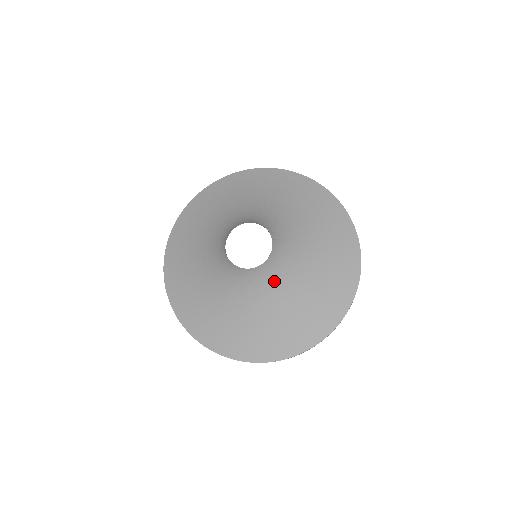
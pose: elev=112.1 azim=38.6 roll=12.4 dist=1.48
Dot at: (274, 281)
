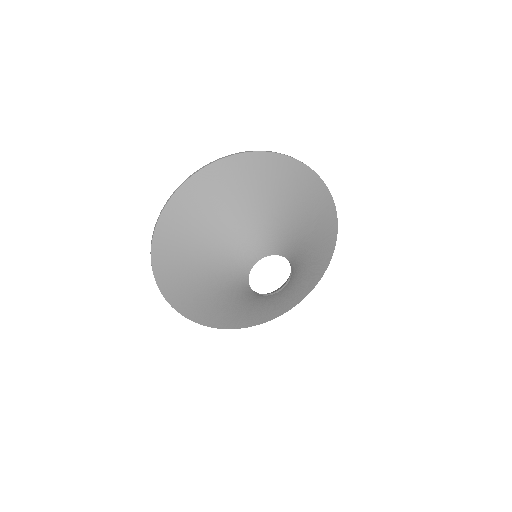
Dot at: (266, 297)
